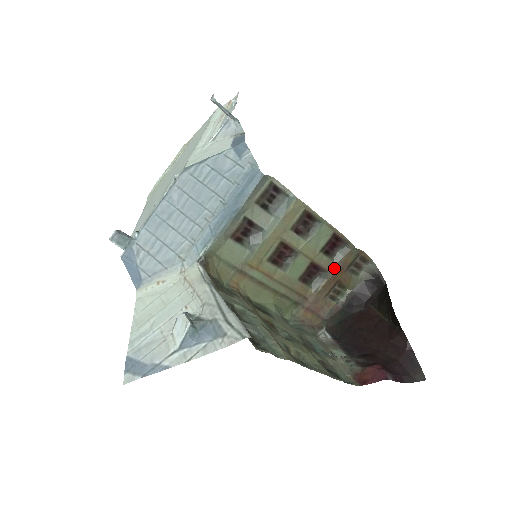
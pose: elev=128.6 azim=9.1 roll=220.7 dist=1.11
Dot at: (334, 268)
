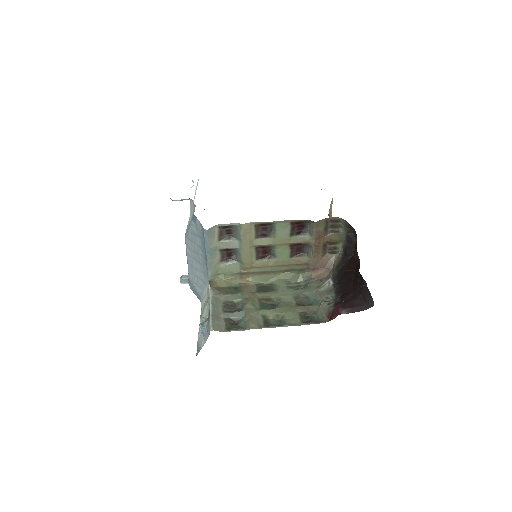
Dot at: (312, 239)
